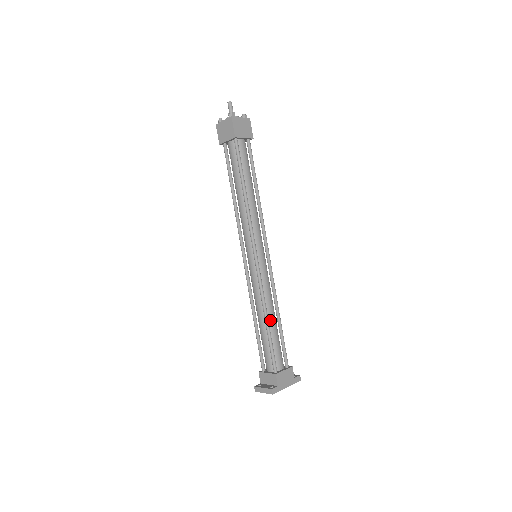
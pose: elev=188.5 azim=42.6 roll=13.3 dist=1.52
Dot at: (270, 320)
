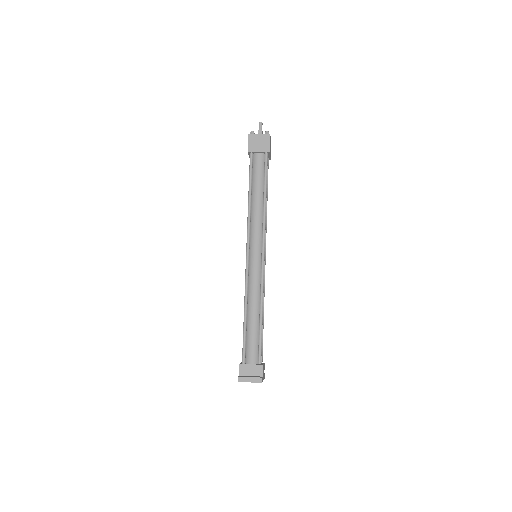
Dot at: occluded
